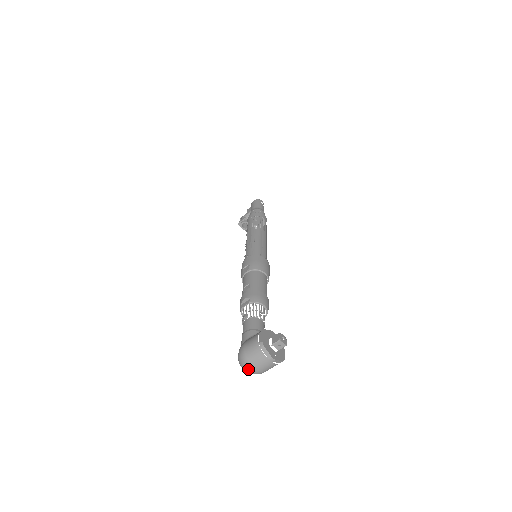
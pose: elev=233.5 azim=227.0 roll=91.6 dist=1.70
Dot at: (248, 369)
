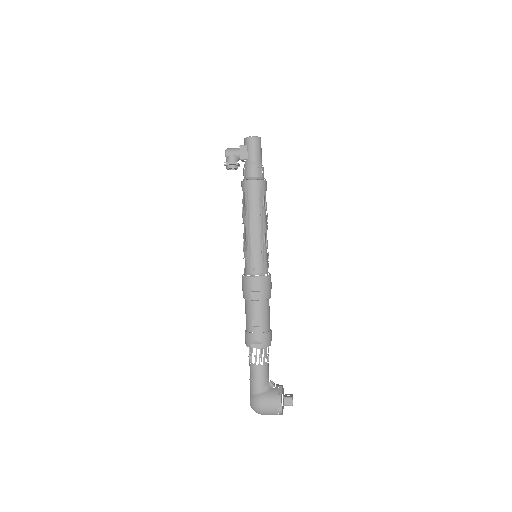
Dot at: occluded
